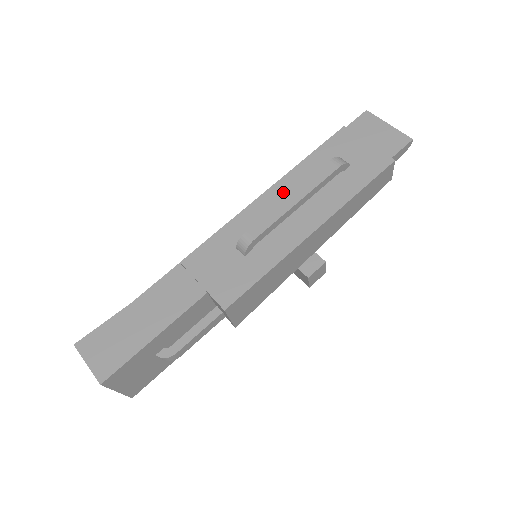
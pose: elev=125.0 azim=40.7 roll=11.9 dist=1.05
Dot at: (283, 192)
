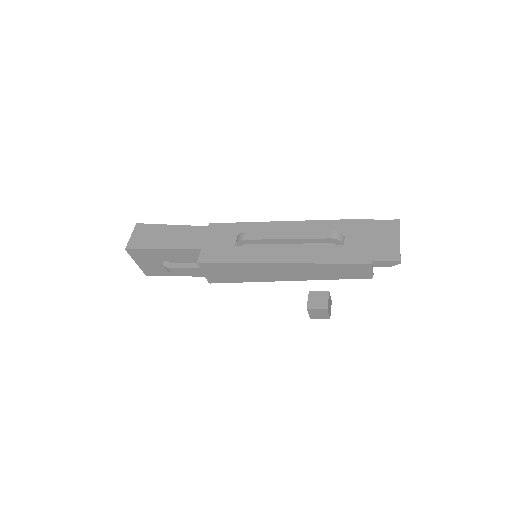
Dot at: (293, 229)
